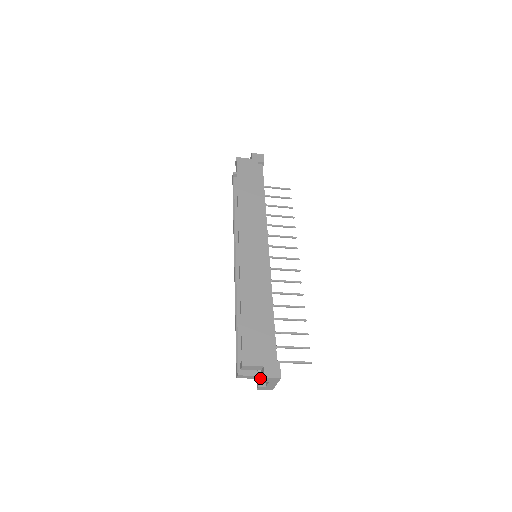
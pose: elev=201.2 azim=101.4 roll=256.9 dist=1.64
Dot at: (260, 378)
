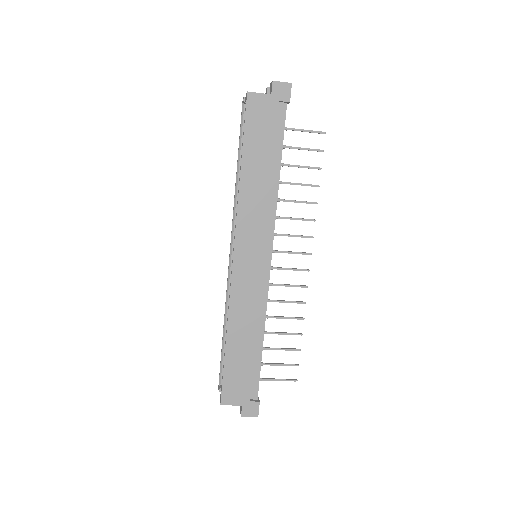
Dot at: occluded
